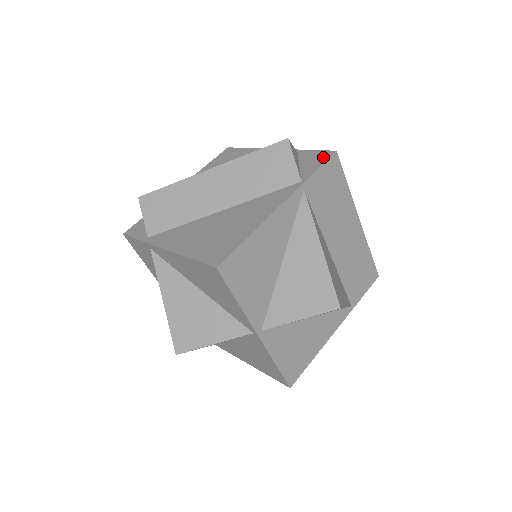
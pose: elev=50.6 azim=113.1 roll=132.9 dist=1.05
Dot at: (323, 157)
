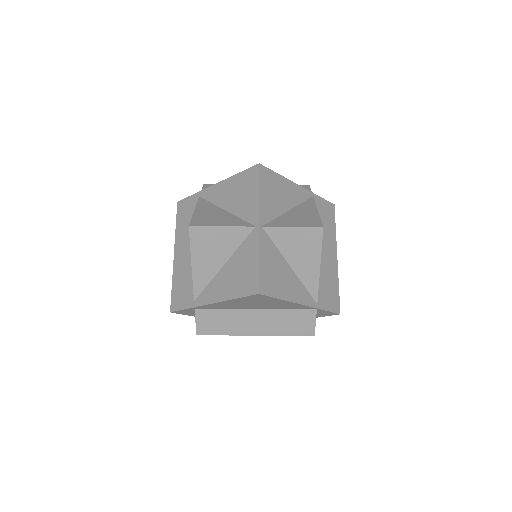
Dot at: occluded
